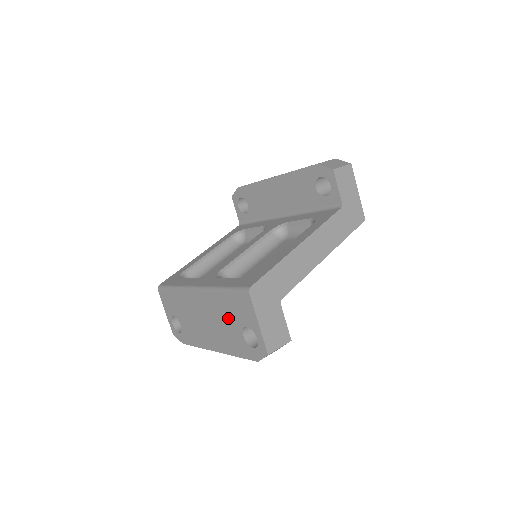
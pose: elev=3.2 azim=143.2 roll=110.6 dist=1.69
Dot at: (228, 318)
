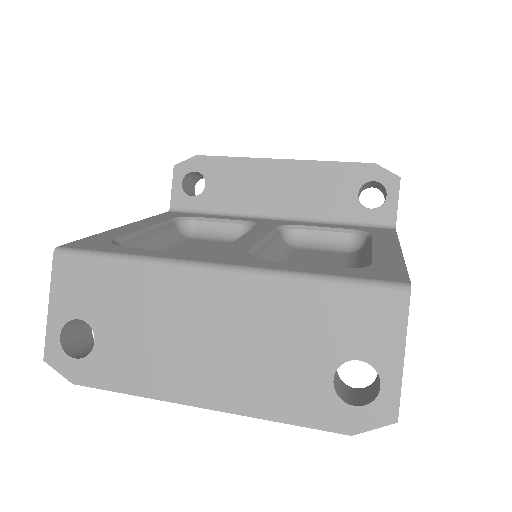
Dot at: (301, 338)
